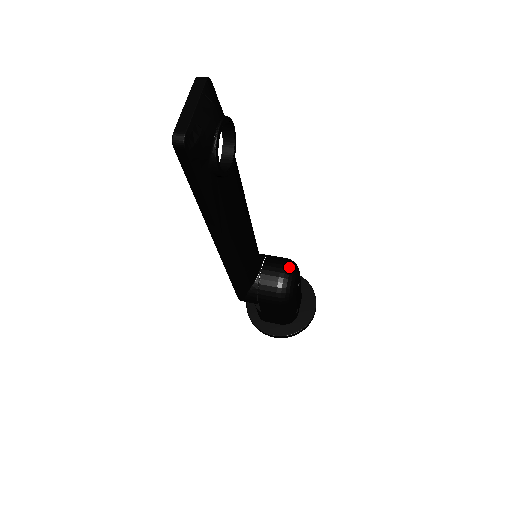
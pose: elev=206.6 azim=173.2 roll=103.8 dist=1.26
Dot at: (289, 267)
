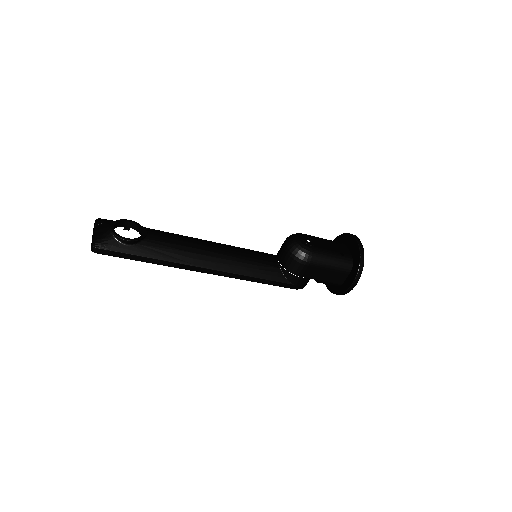
Dot at: (287, 239)
